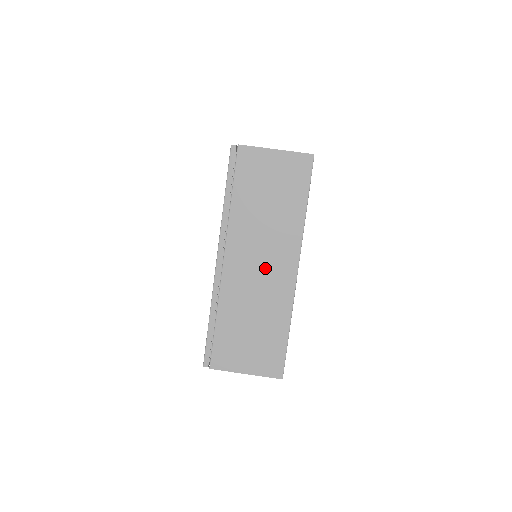
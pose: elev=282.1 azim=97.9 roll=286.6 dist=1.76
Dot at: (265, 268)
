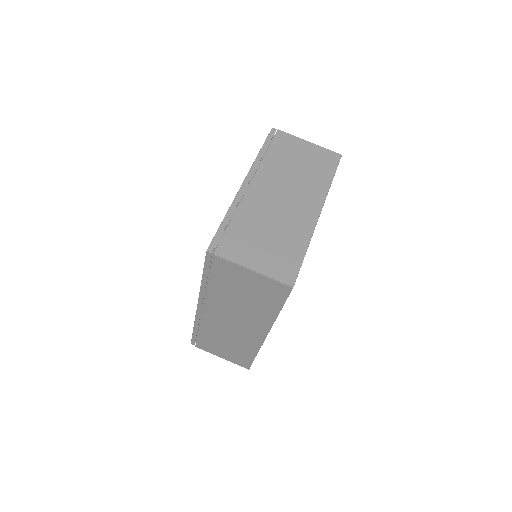
Dot at: (238, 326)
